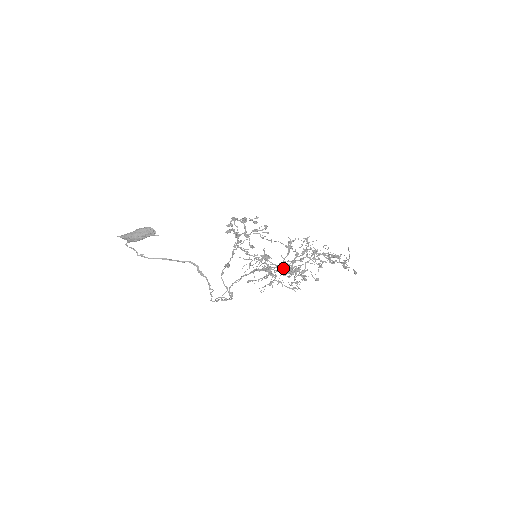
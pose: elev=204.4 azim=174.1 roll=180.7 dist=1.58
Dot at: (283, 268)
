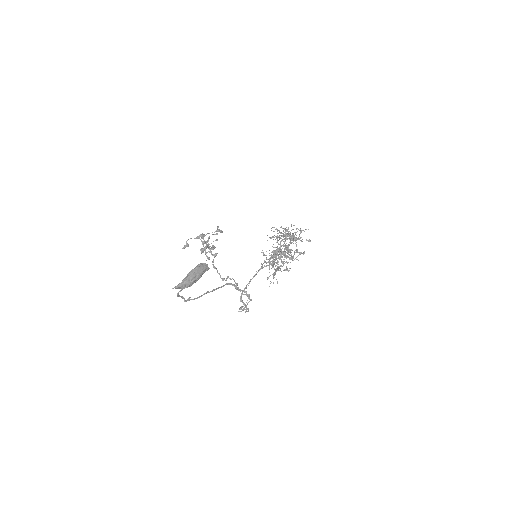
Dot at: occluded
